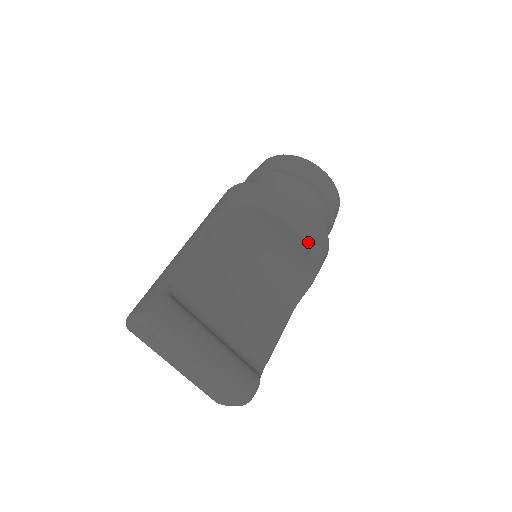
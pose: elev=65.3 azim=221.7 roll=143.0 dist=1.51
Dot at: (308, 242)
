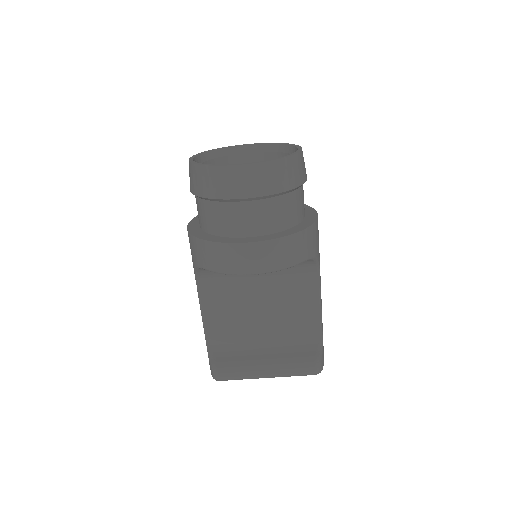
Dot at: occluded
